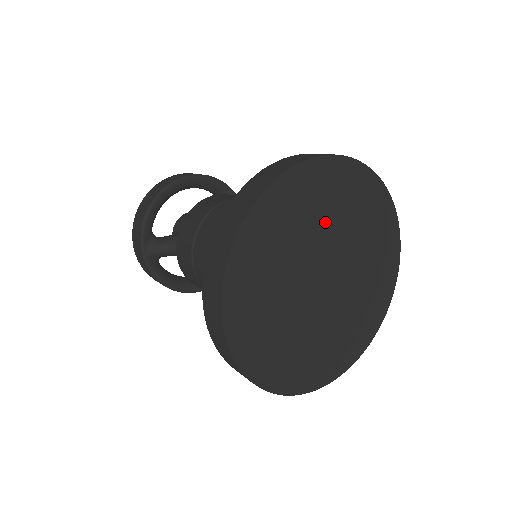
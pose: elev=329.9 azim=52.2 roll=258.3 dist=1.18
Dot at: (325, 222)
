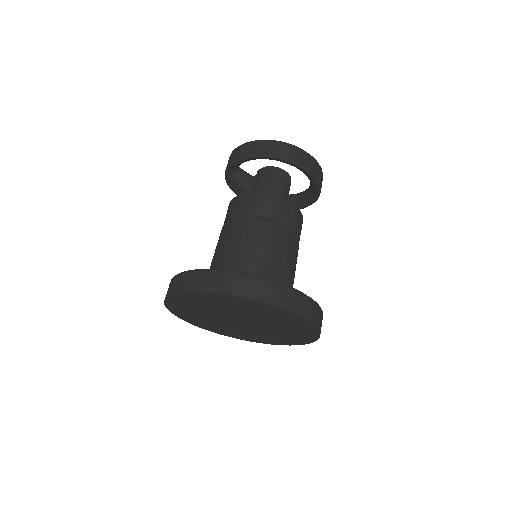
Dot at: (246, 312)
